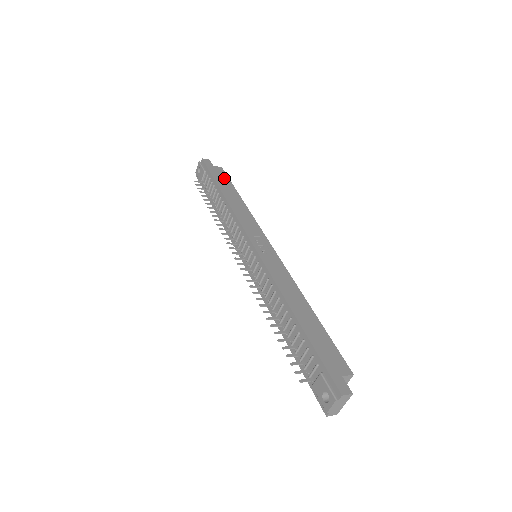
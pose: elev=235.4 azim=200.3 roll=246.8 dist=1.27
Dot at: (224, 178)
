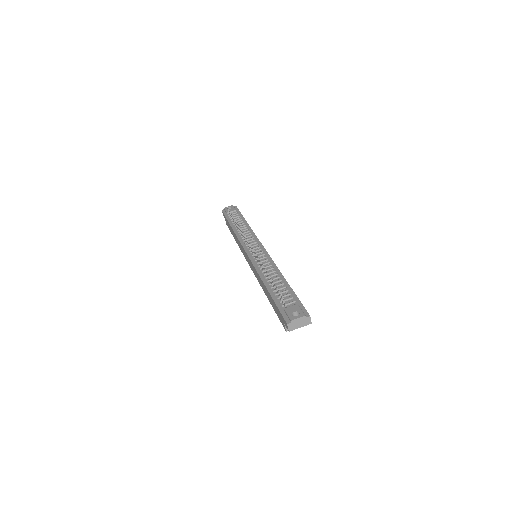
Dot at: occluded
